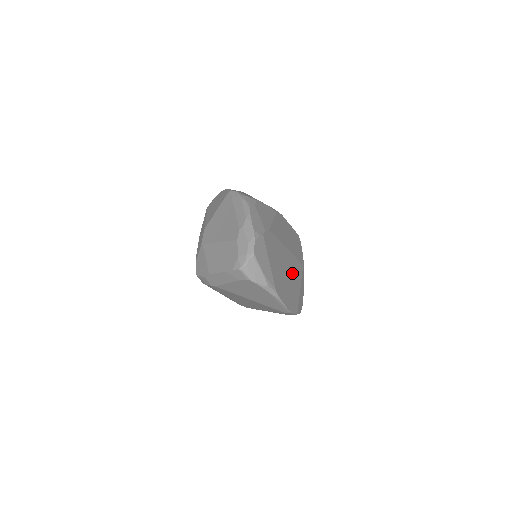
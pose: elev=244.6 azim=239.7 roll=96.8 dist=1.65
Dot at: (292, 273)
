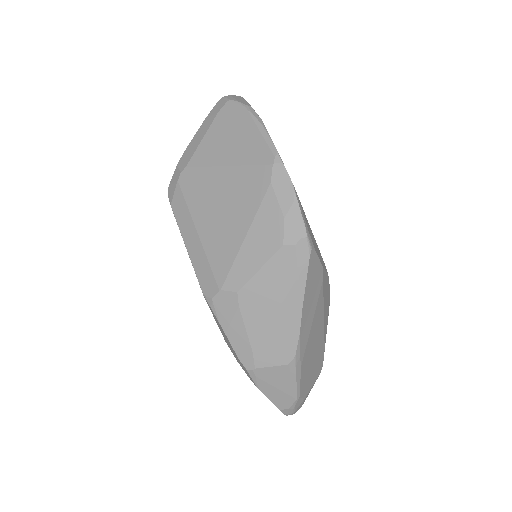
Dot at: occluded
